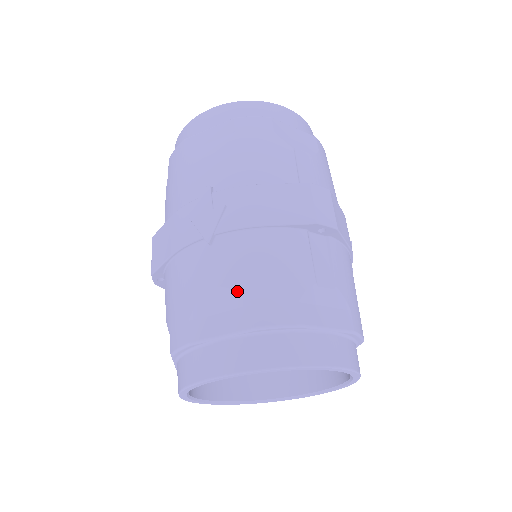
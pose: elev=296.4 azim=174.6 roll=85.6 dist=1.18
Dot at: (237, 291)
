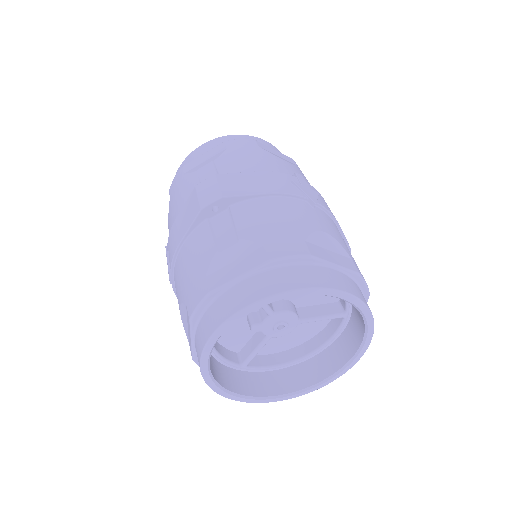
Dot at: (341, 245)
